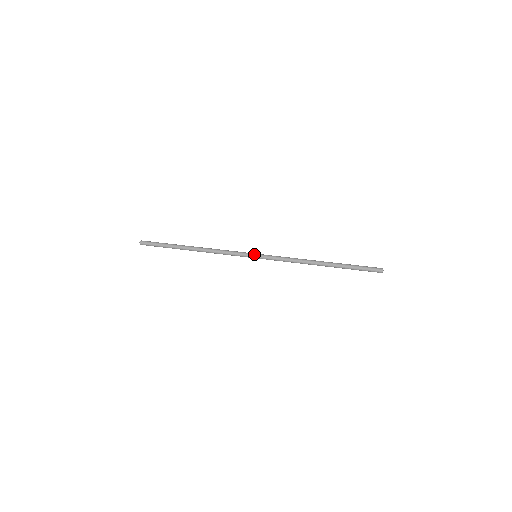
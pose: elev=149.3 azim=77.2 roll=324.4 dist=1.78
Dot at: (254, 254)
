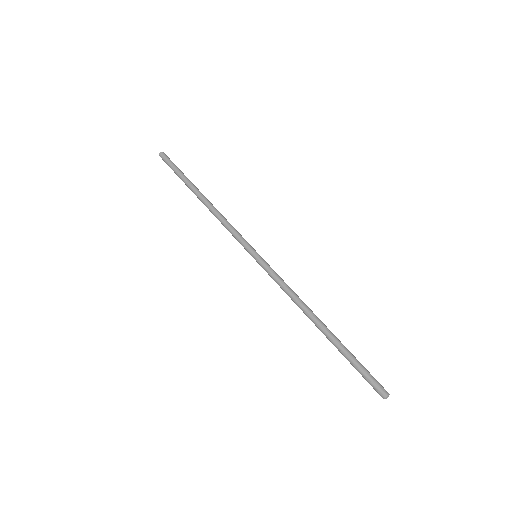
Dot at: (254, 252)
